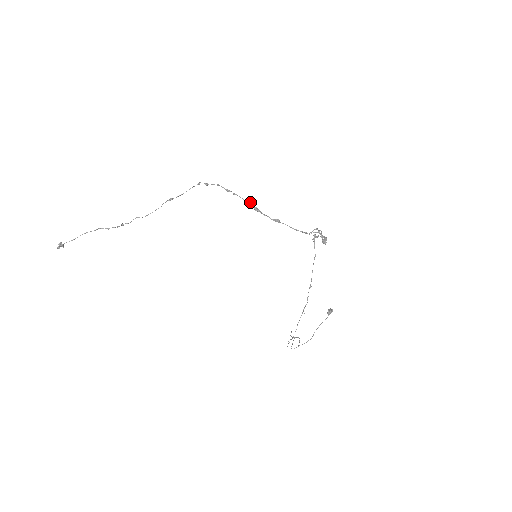
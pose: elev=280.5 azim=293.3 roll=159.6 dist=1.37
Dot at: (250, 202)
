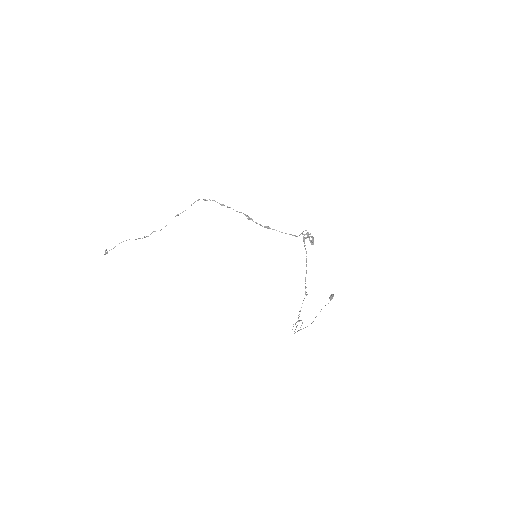
Dot at: (243, 213)
